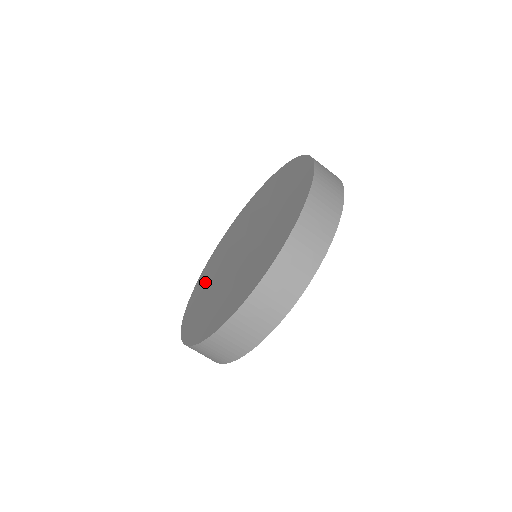
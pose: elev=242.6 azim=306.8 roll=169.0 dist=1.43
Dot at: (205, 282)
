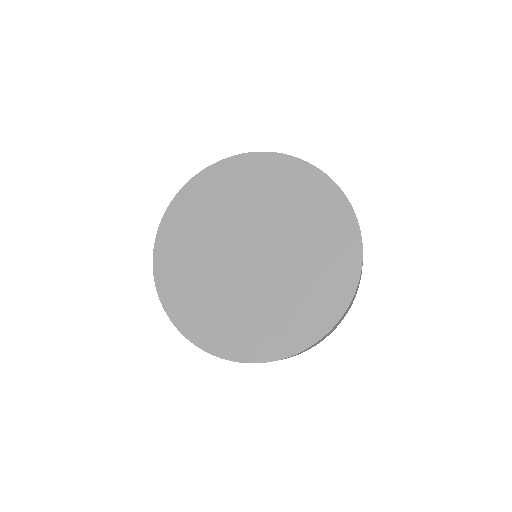
Dot at: (216, 196)
